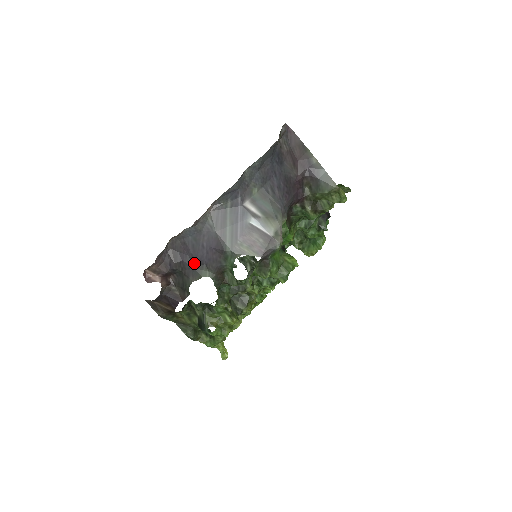
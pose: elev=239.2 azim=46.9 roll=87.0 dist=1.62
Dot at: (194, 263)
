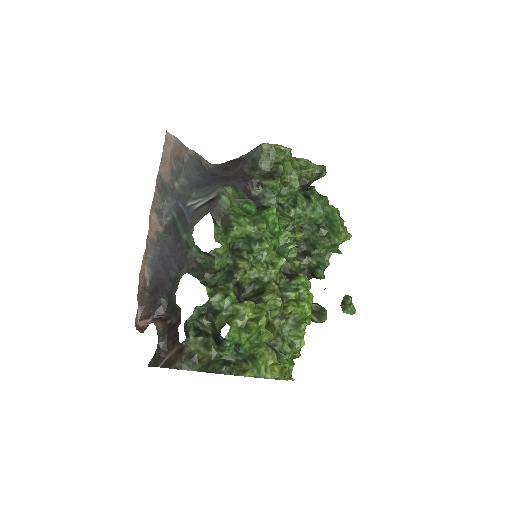
Dot at: (170, 278)
